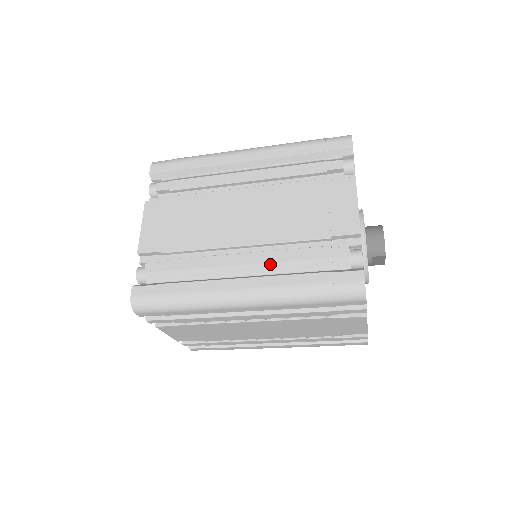
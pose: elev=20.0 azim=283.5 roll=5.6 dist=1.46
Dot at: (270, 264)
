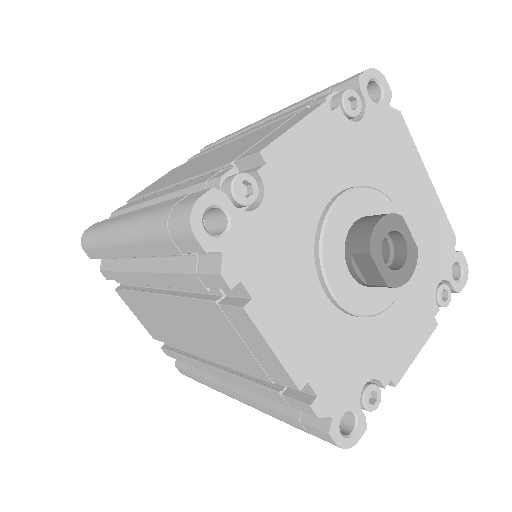
Dot at: (166, 196)
